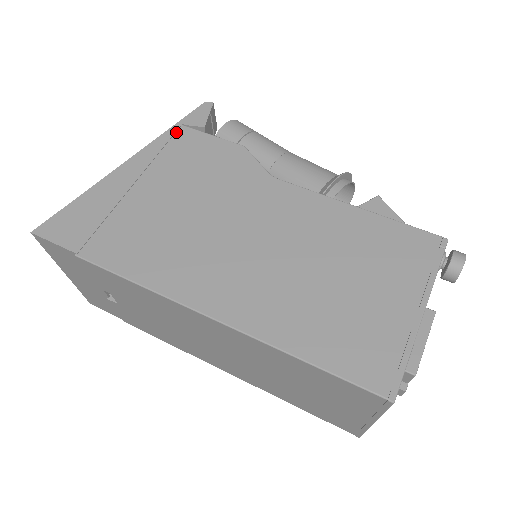
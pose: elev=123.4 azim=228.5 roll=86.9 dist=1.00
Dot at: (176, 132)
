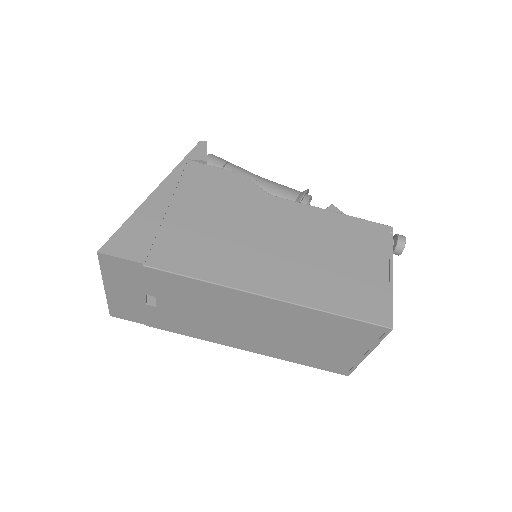
Dot at: (186, 165)
